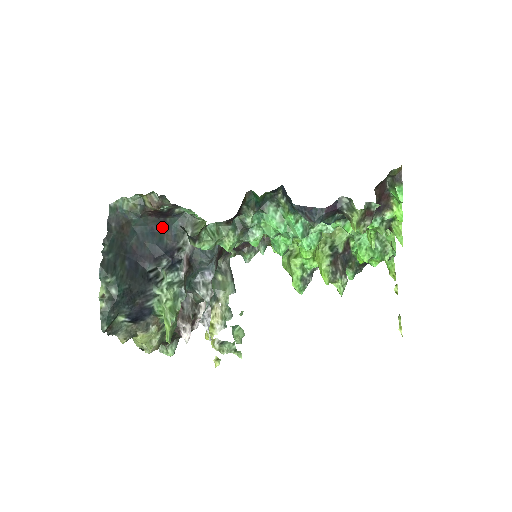
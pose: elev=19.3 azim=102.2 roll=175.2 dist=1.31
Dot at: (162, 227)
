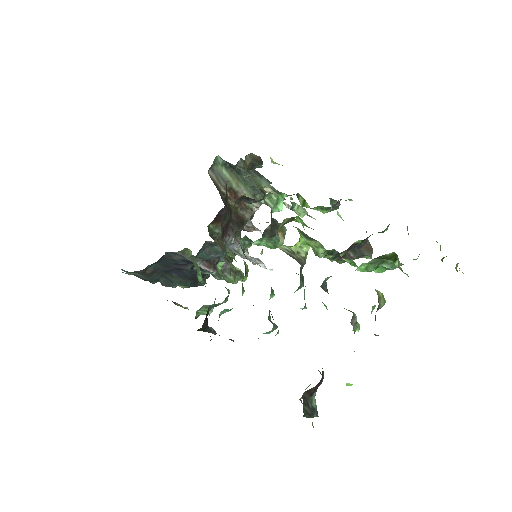
Dot at: (164, 257)
